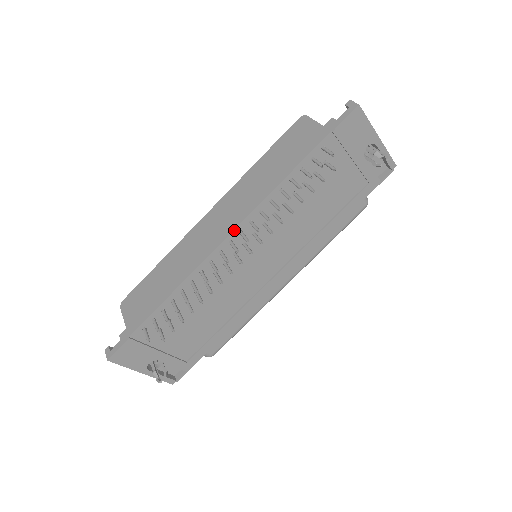
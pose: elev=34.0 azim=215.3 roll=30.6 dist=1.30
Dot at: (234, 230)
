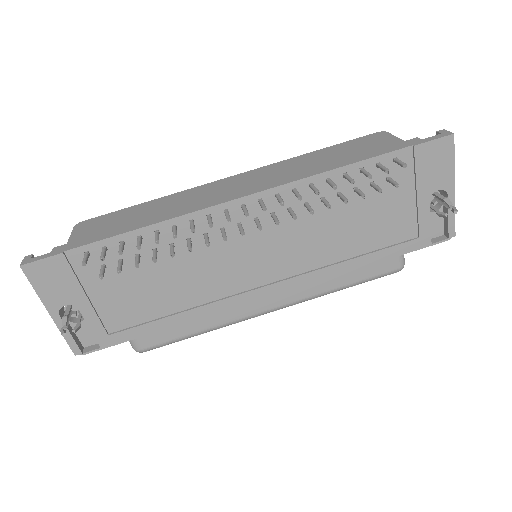
Dot at: (255, 194)
